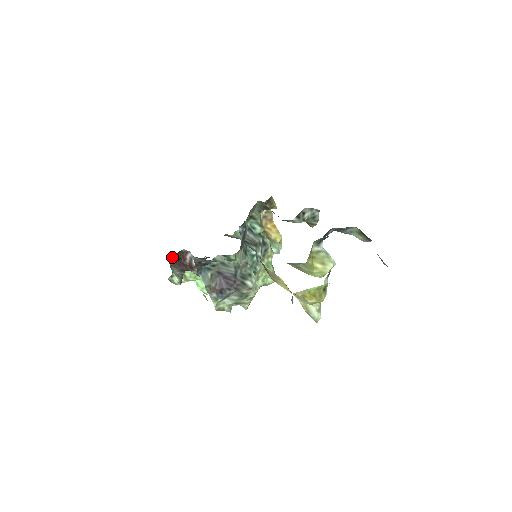
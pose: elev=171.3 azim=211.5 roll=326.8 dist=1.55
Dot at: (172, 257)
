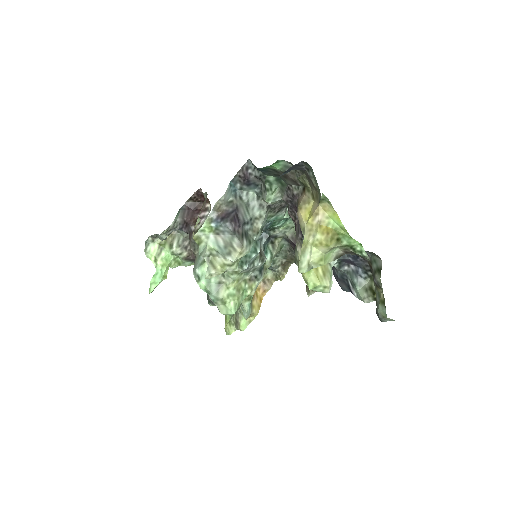
Dot at: (196, 198)
